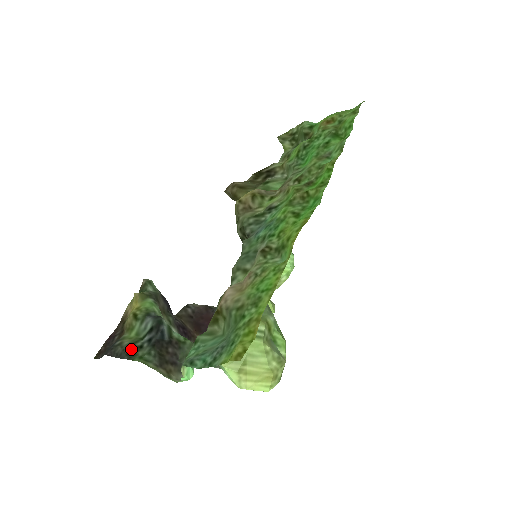
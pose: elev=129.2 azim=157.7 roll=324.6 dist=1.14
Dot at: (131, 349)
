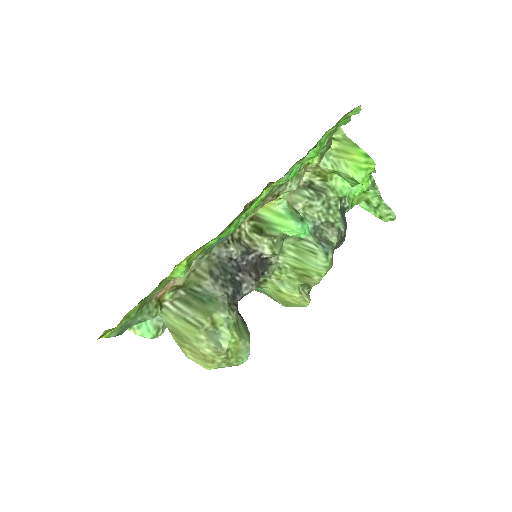
Dot at: occluded
